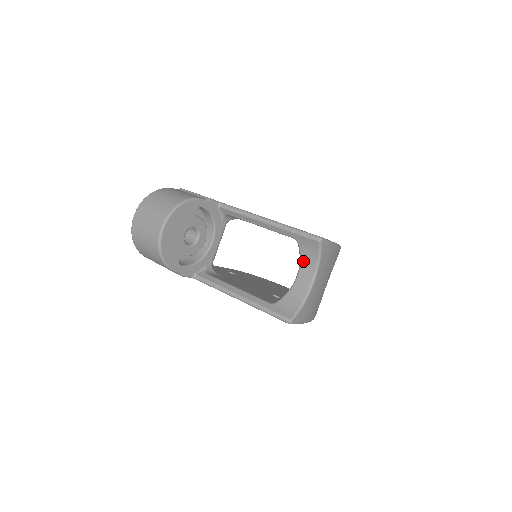
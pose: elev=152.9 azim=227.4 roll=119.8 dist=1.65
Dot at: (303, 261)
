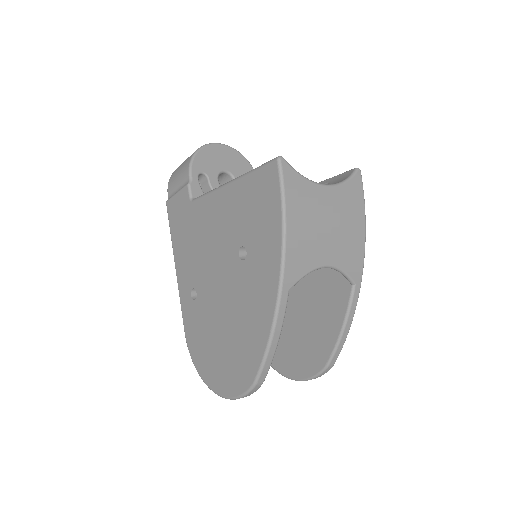
Dot at: occluded
